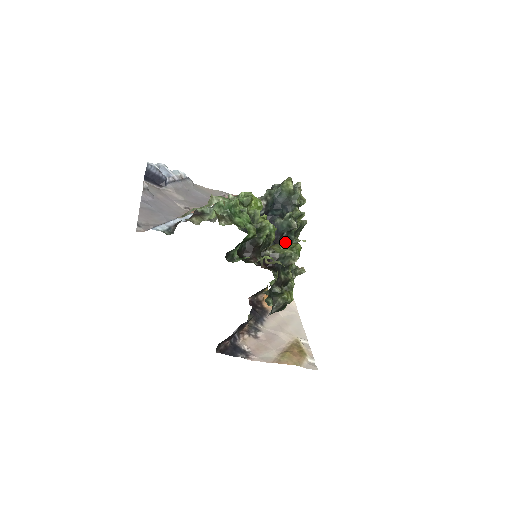
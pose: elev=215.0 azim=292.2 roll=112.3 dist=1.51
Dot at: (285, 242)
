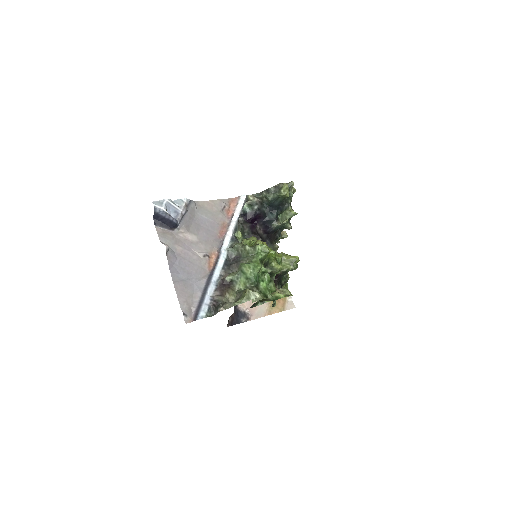
Dot at: (278, 234)
